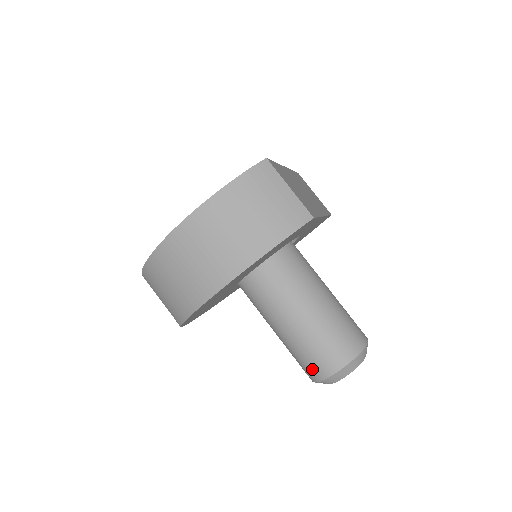
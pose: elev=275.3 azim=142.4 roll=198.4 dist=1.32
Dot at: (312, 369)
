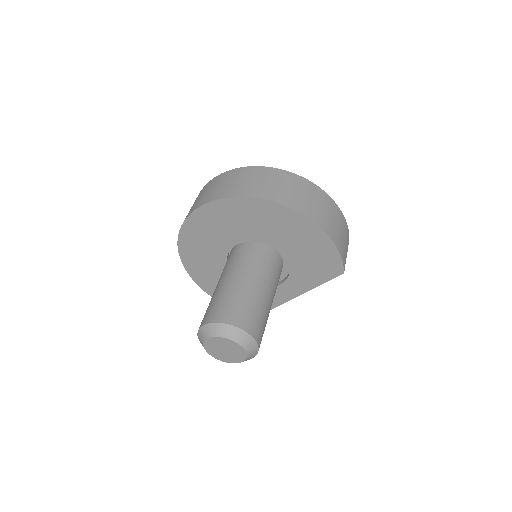
Dot at: (234, 314)
